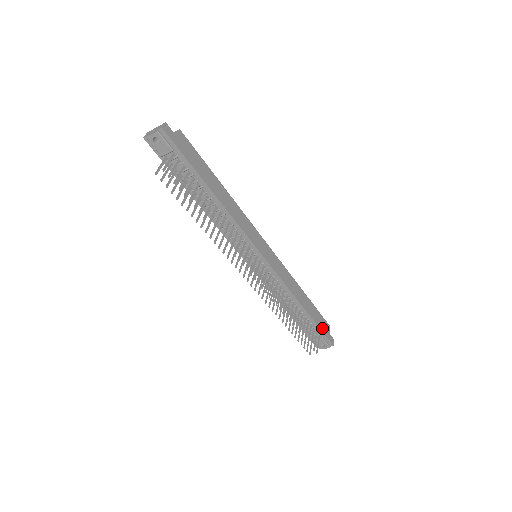
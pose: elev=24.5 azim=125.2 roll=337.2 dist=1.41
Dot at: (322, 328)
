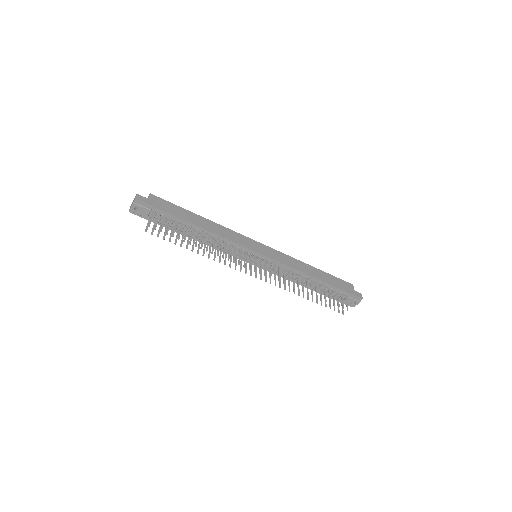
Dot at: (344, 288)
